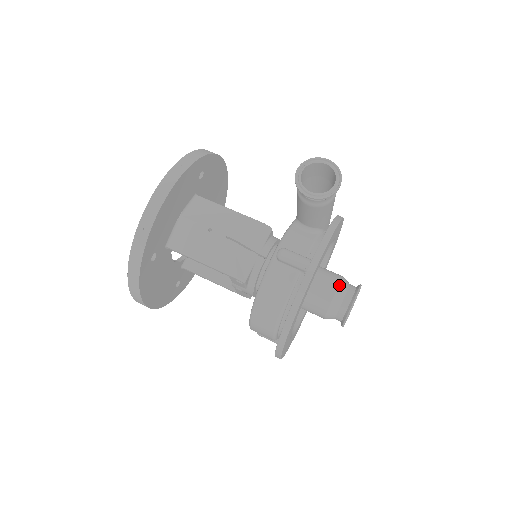
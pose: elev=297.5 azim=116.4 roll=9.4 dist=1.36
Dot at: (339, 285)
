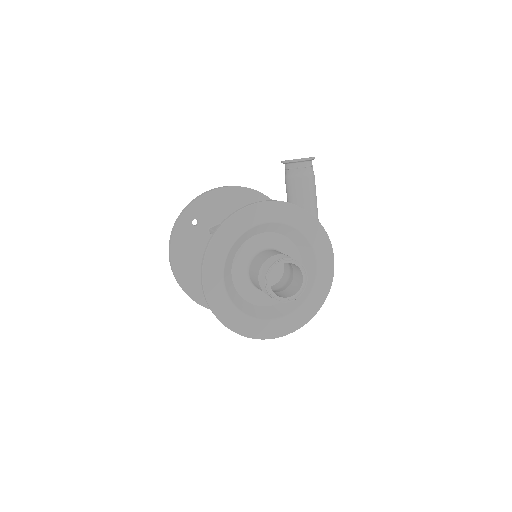
Dot at: (284, 255)
